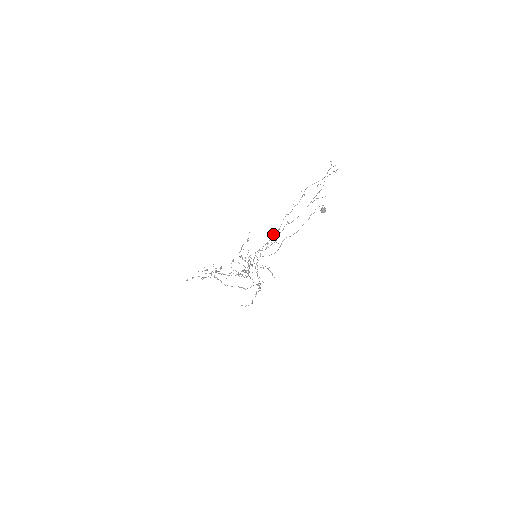
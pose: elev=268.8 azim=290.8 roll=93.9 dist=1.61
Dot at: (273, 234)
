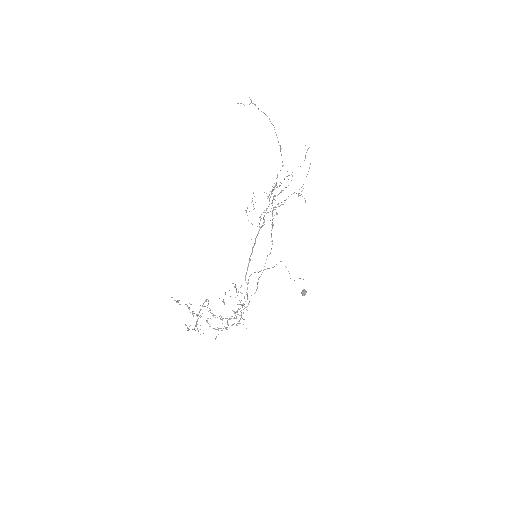
Dot at: (276, 184)
